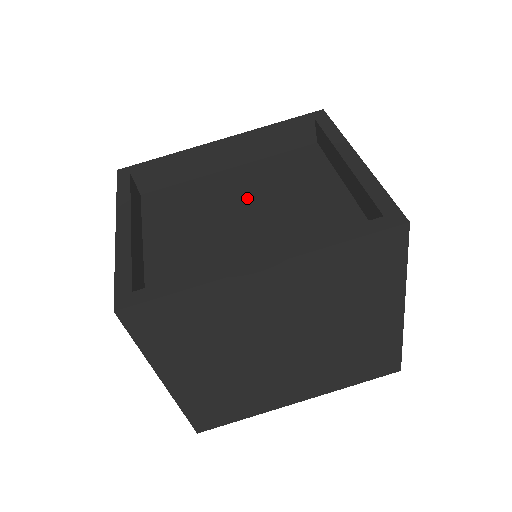
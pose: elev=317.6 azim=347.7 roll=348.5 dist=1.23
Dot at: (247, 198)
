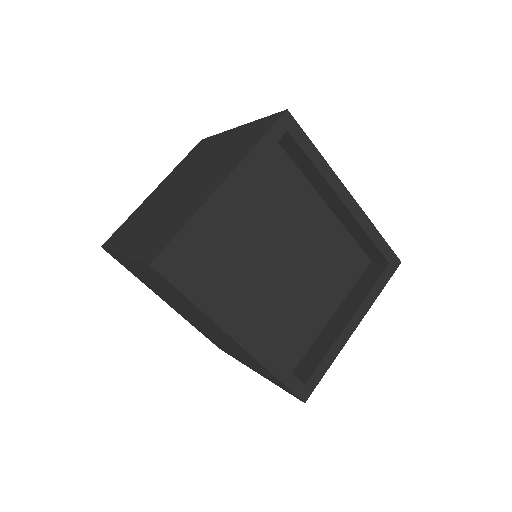
Dot at: (299, 248)
